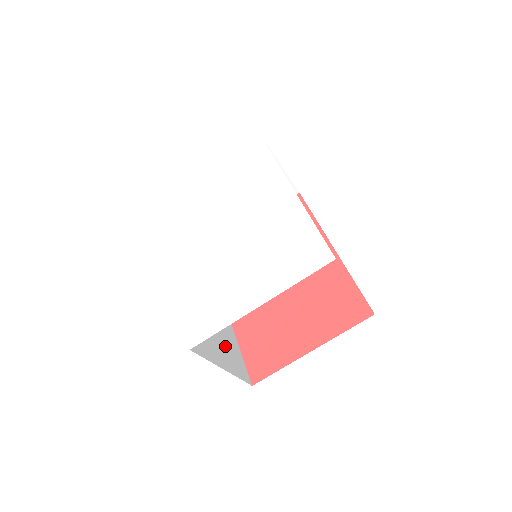
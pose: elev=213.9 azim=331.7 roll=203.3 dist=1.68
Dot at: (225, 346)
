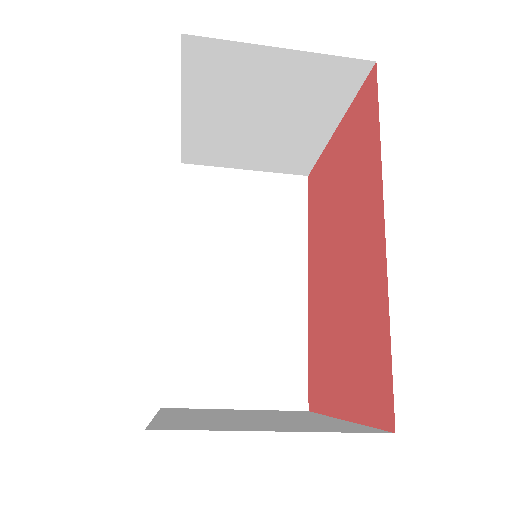
Dot at: (263, 362)
